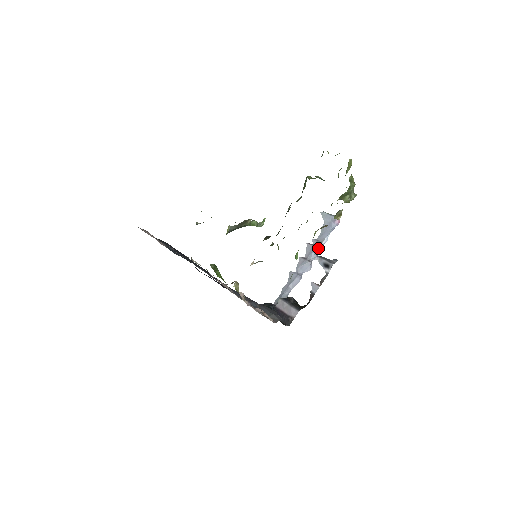
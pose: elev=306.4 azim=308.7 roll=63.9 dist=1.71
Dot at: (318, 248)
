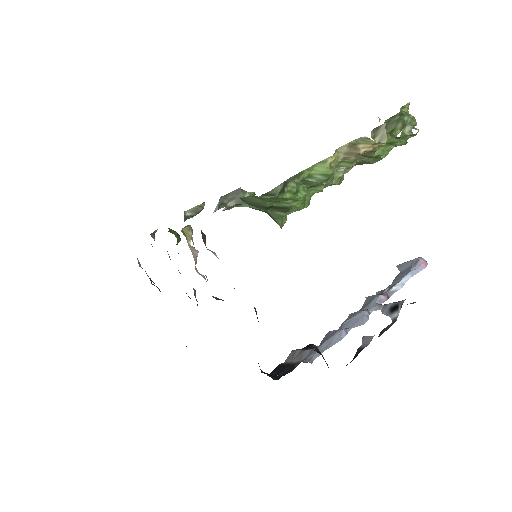
Dot at: (383, 294)
